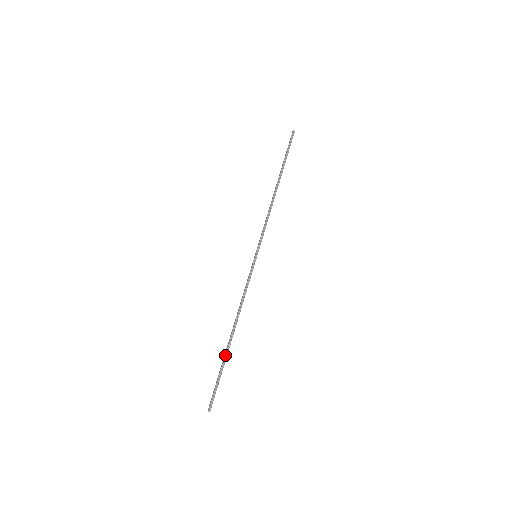
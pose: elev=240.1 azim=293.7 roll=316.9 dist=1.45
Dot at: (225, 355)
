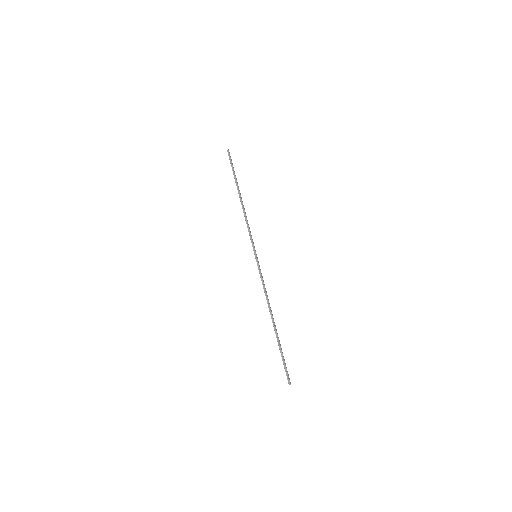
Dot at: (277, 339)
